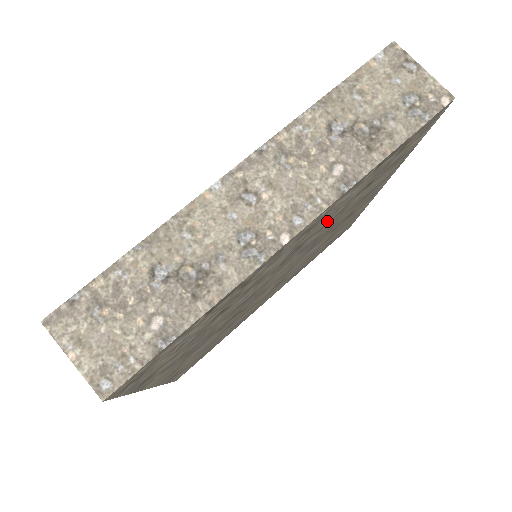
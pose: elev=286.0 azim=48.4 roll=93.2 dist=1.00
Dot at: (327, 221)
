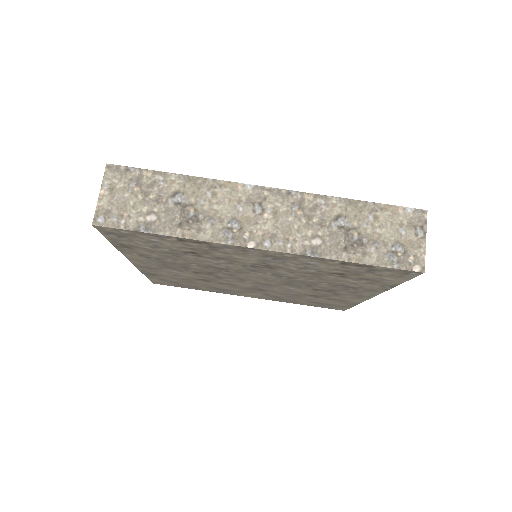
Dot at: (298, 269)
